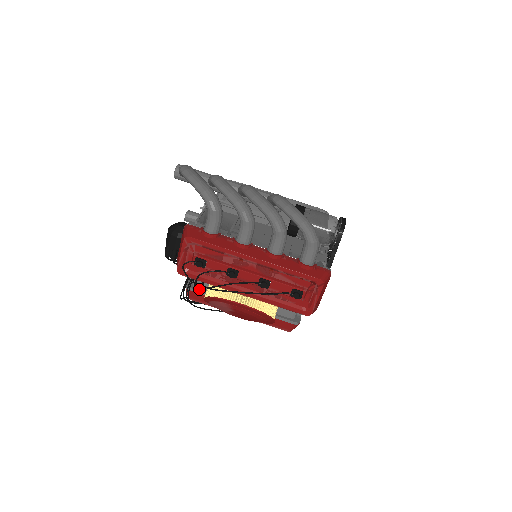
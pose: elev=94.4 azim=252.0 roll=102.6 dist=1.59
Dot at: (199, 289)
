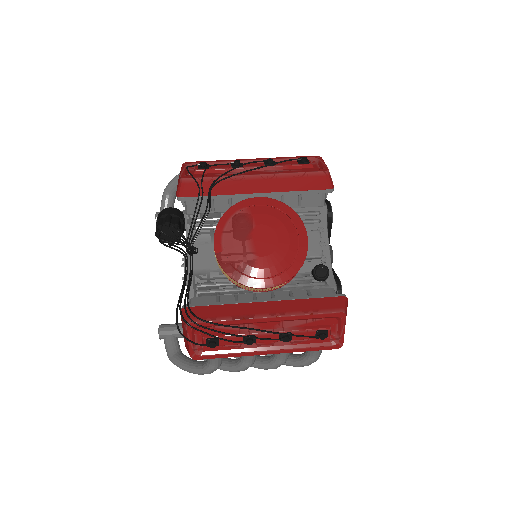
Dot at: (200, 306)
